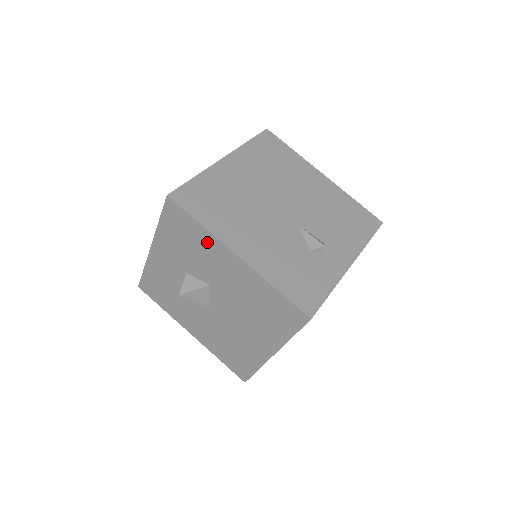
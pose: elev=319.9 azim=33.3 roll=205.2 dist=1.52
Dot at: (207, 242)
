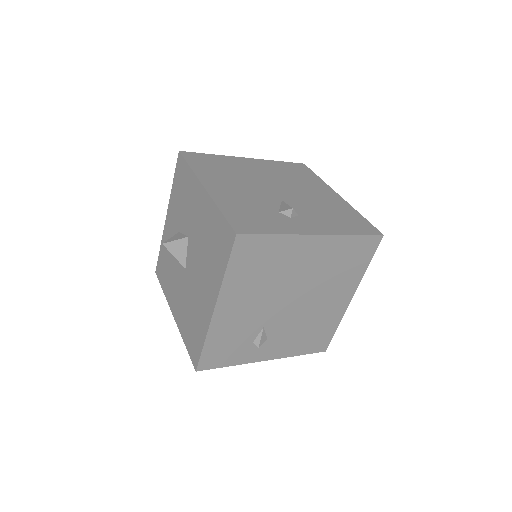
Dot at: (191, 185)
